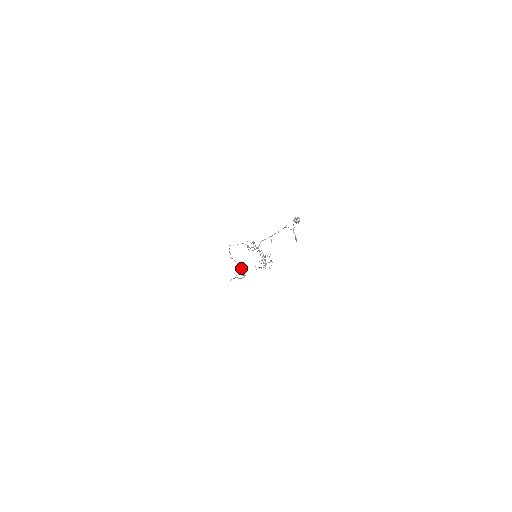
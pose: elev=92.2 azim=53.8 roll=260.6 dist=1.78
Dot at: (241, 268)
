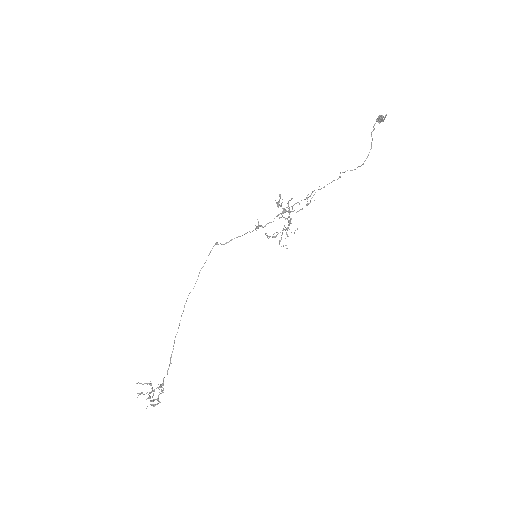
Dot at: (167, 373)
